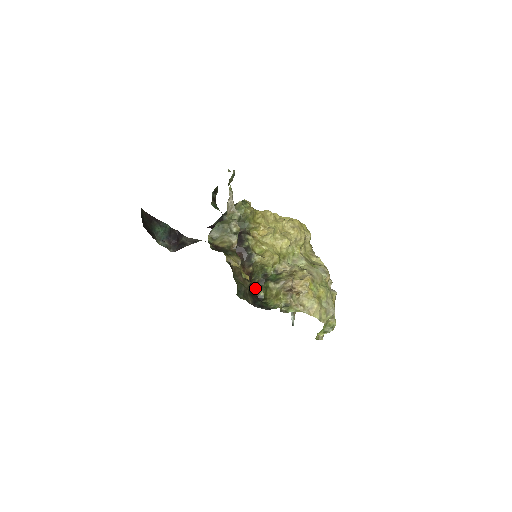
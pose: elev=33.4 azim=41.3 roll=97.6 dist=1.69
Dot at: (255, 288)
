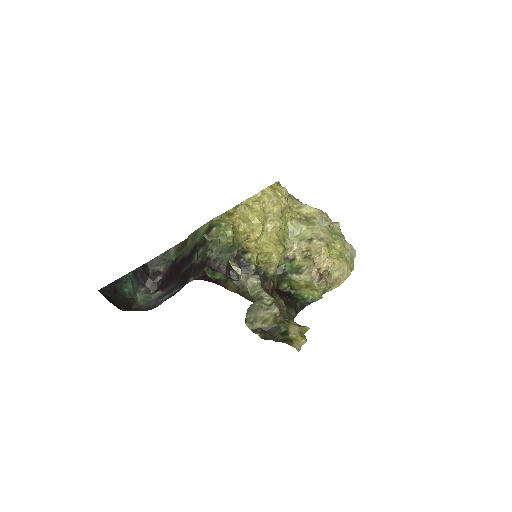
Dot at: (277, 286)
